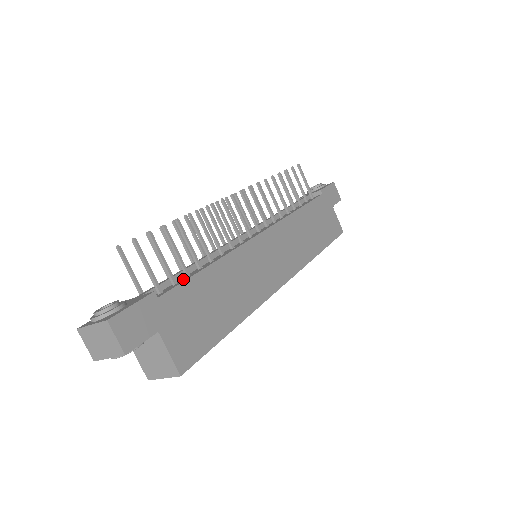
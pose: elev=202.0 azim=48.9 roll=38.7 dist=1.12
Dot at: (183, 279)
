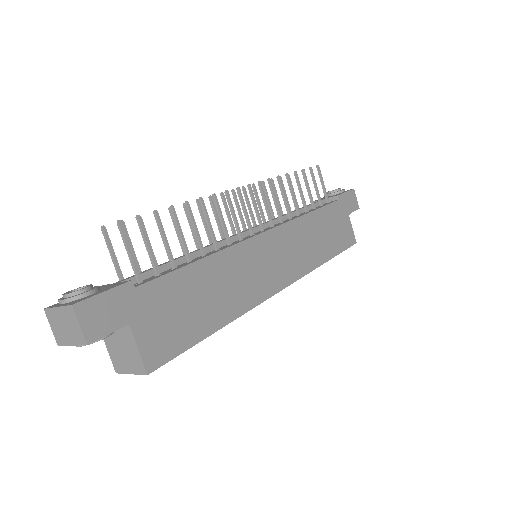
Dot at: (168, 271)
